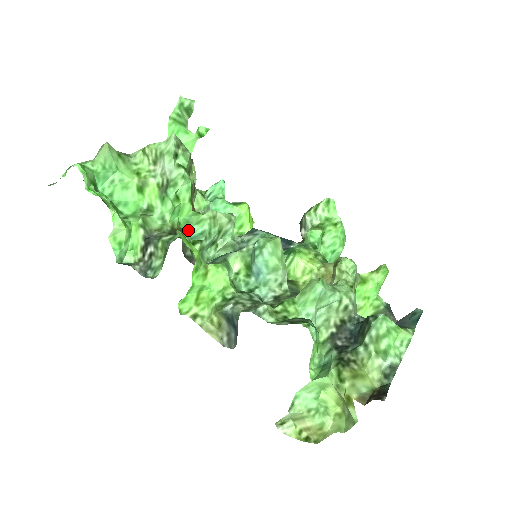
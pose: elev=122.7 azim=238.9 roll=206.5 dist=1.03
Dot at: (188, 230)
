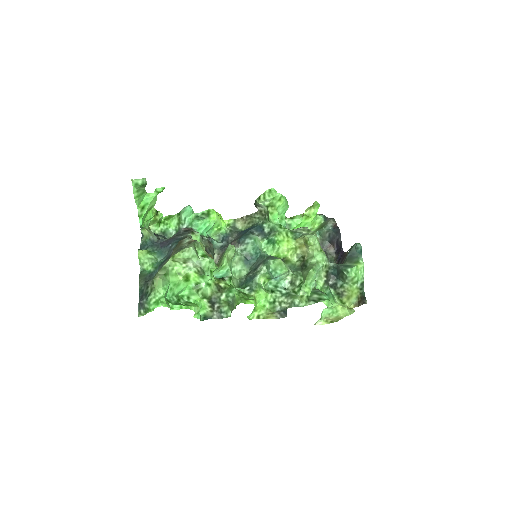
Dot at: (217, 273)
